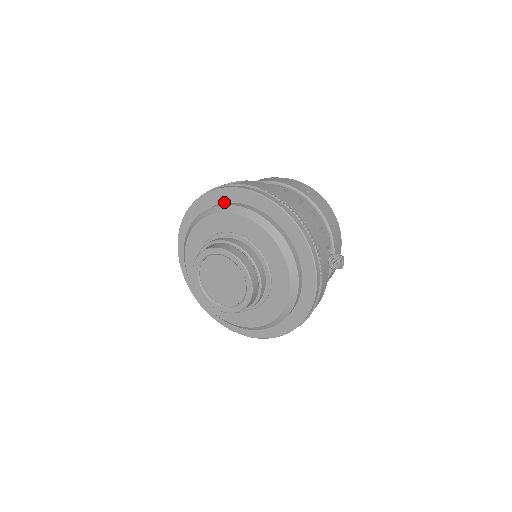
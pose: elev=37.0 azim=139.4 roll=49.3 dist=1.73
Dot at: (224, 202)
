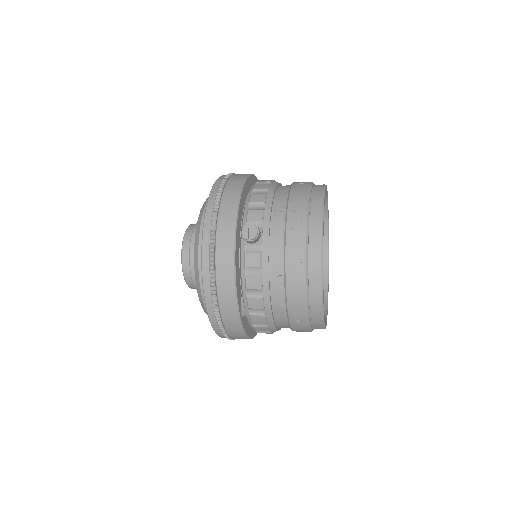
Dot at: occluded
